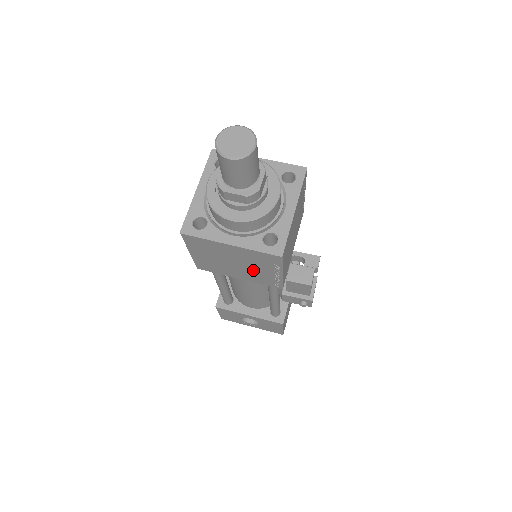
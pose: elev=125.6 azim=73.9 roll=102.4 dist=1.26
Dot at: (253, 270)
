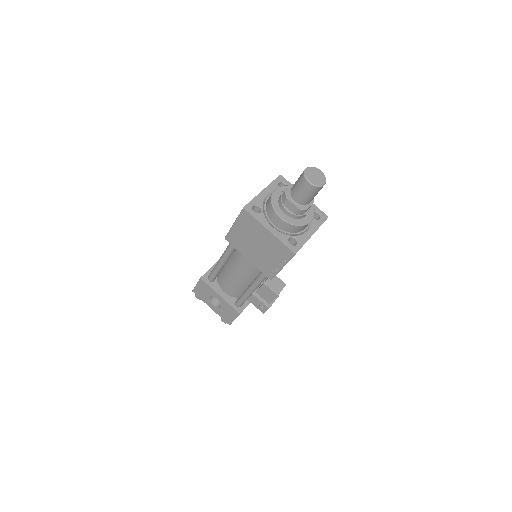
Dot at: (265, 256)
